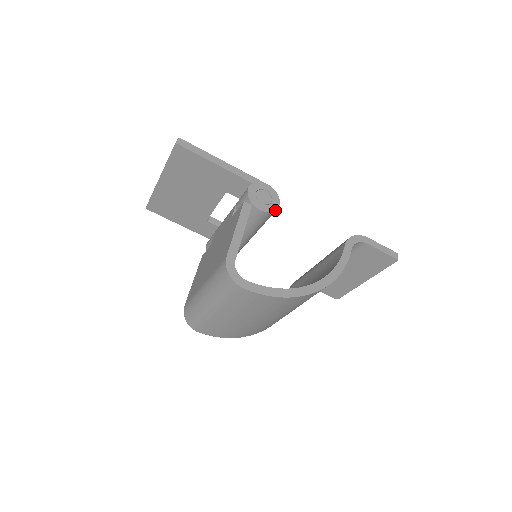
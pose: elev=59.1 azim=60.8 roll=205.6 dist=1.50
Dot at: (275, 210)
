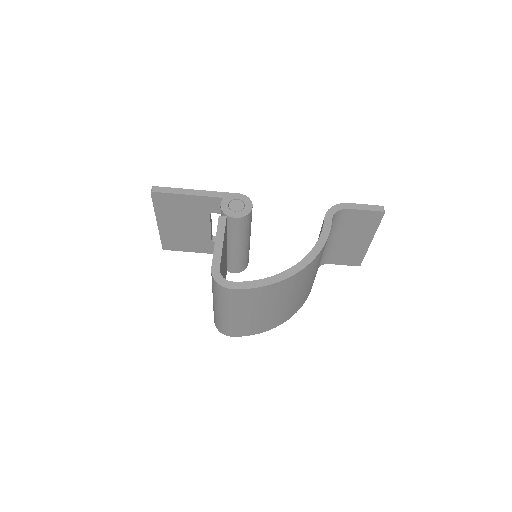
Dot at: (249, 213)
